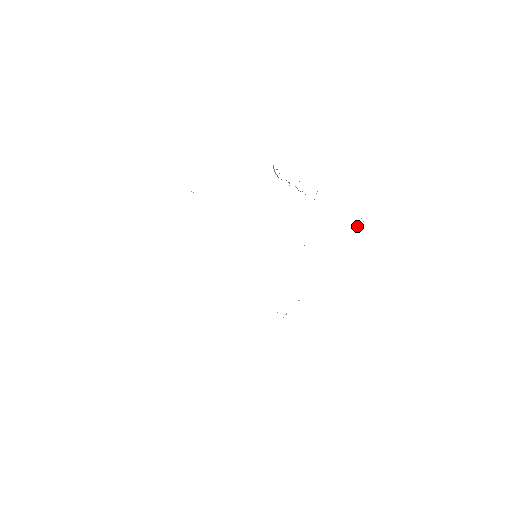
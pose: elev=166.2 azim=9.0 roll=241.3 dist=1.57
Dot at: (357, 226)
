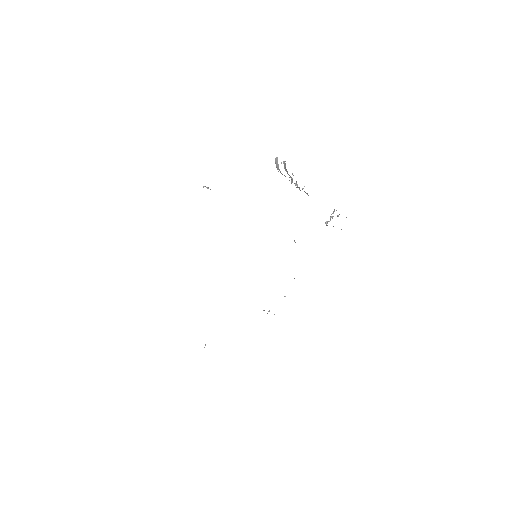
Dot at: (330, 220)
